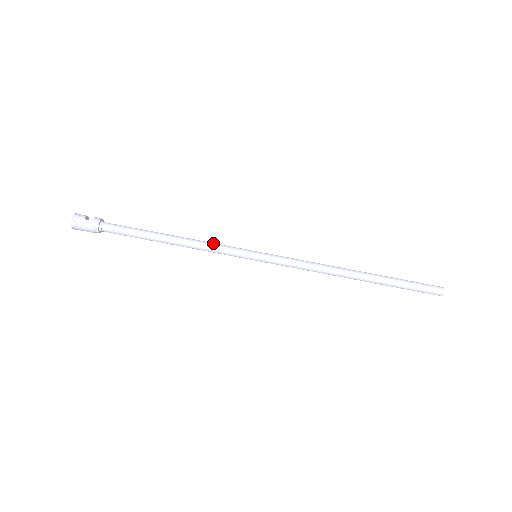
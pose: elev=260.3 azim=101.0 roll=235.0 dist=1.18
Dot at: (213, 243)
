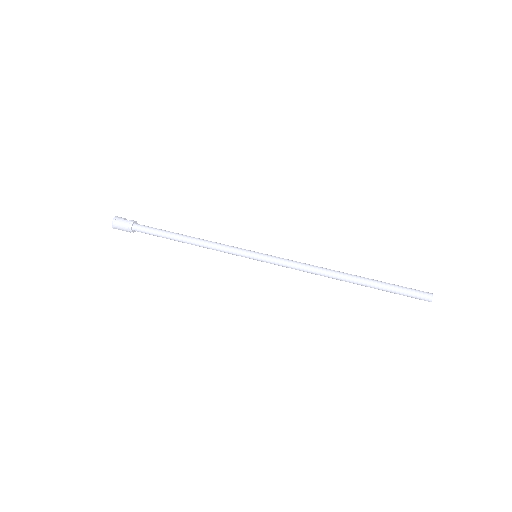
Dot at: occluded
